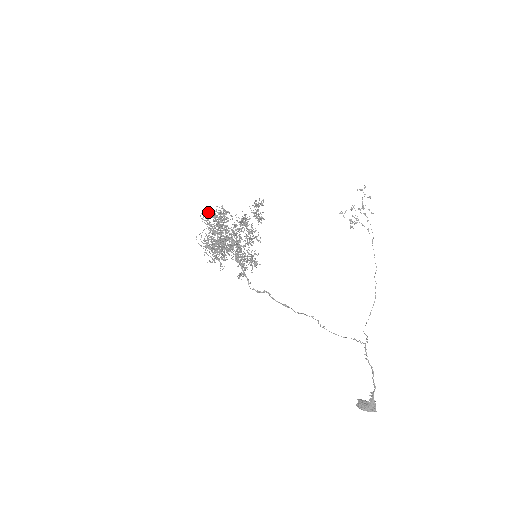
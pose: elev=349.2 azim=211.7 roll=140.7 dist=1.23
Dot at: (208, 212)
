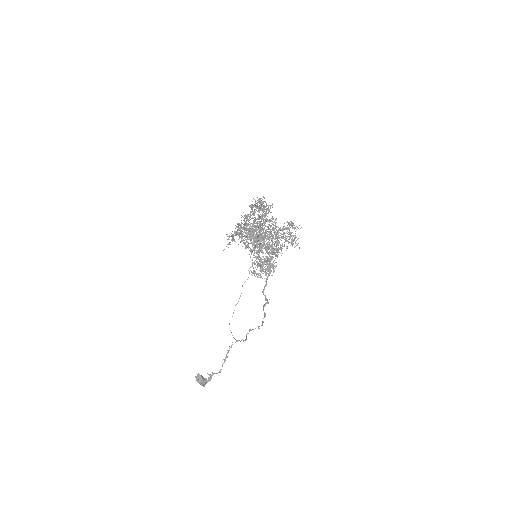
Dot at: (265, 202)
